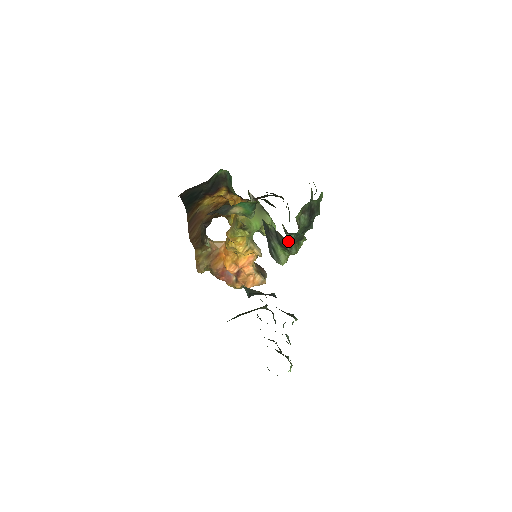
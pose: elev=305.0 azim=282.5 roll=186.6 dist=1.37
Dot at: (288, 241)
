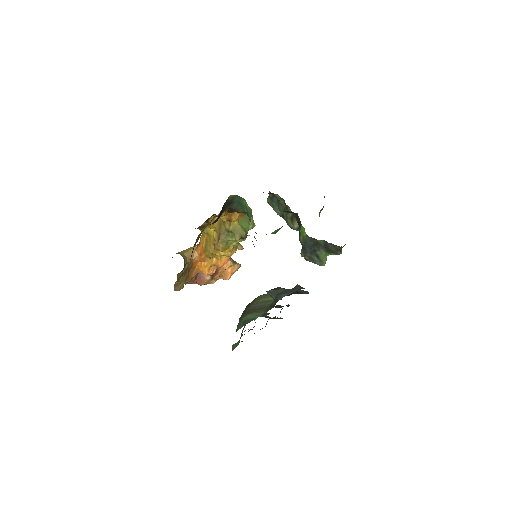
Dot at: (341, 247)
